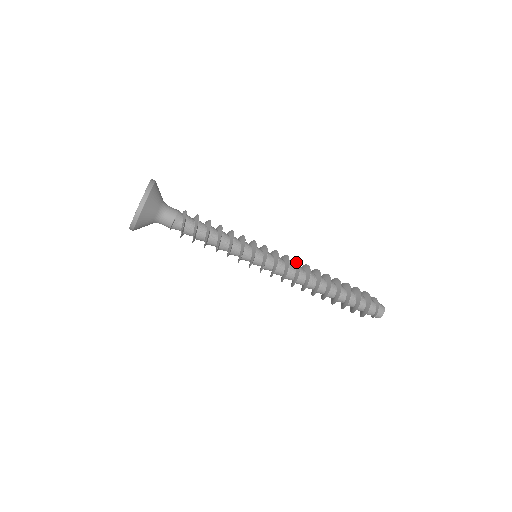
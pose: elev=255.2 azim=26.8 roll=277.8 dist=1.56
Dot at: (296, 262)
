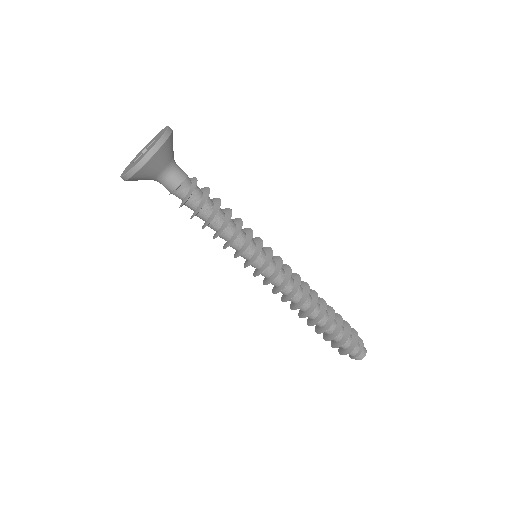
Dot at: (295, 275)
